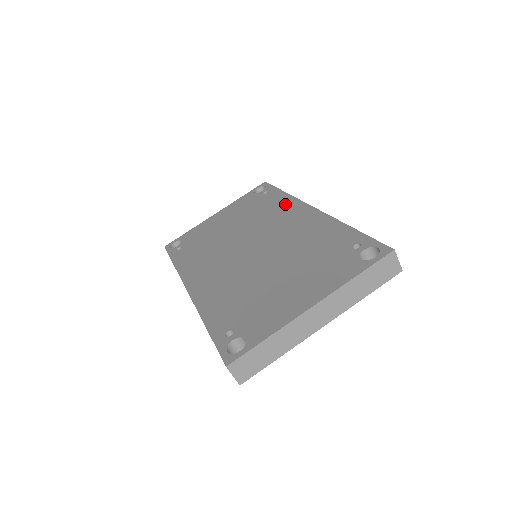
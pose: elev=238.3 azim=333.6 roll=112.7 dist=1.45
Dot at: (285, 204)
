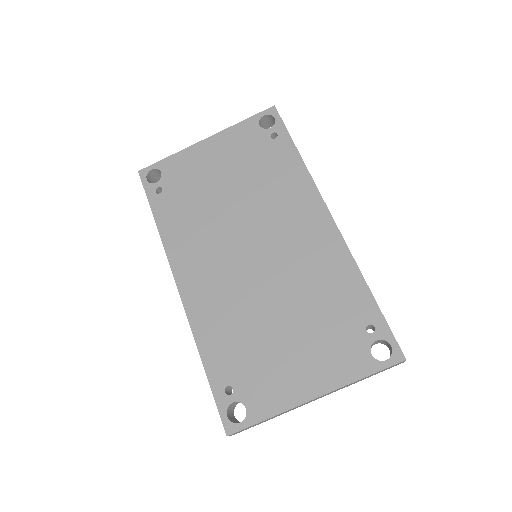
Dot at: (298, 185)
